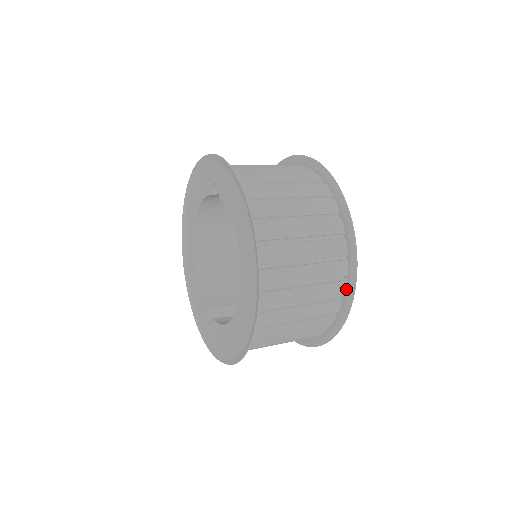
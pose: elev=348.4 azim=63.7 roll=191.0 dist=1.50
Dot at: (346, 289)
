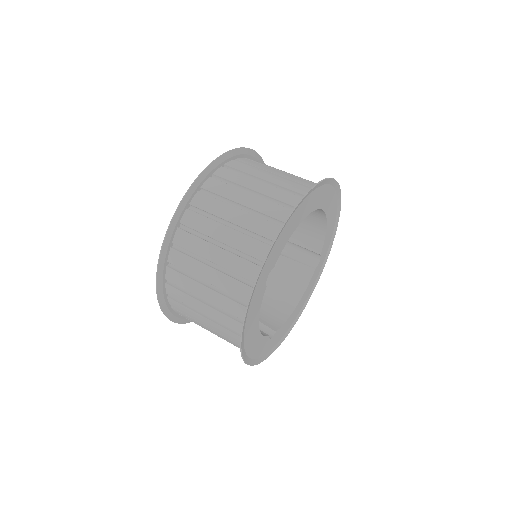
Dot at: (264, 352)
